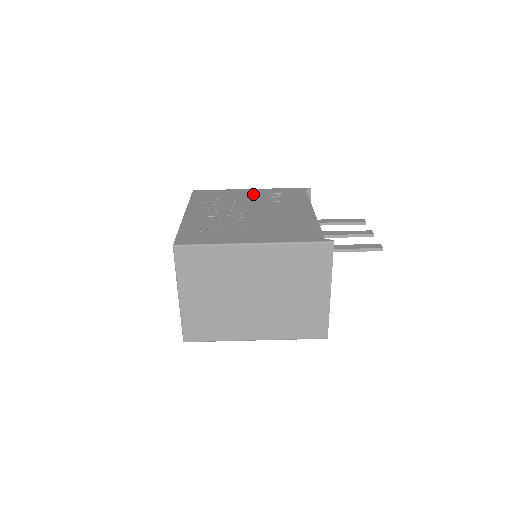
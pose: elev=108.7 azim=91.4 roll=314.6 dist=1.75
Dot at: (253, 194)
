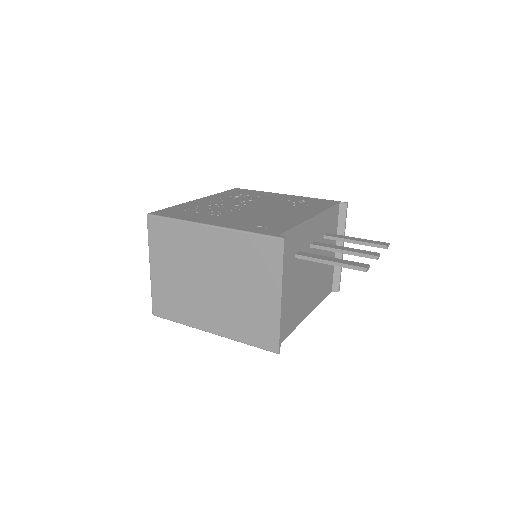
Dot at: (281, 197)
